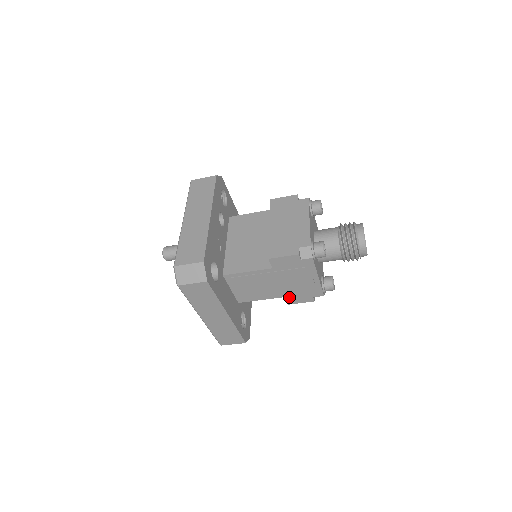
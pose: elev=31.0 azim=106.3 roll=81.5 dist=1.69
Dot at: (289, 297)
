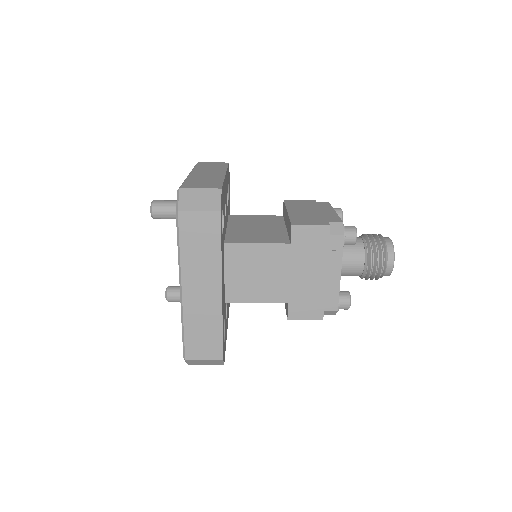
Dot at: (294, 305)
